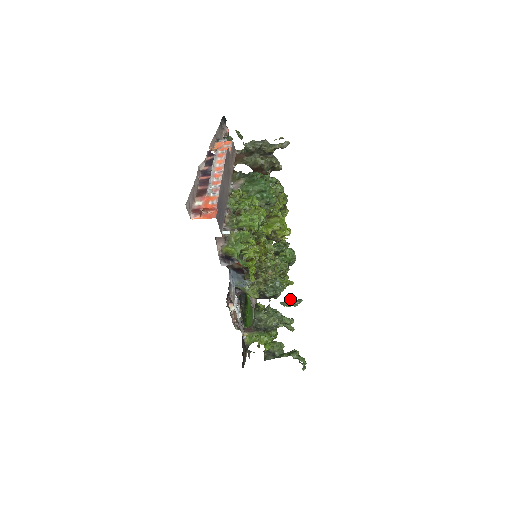
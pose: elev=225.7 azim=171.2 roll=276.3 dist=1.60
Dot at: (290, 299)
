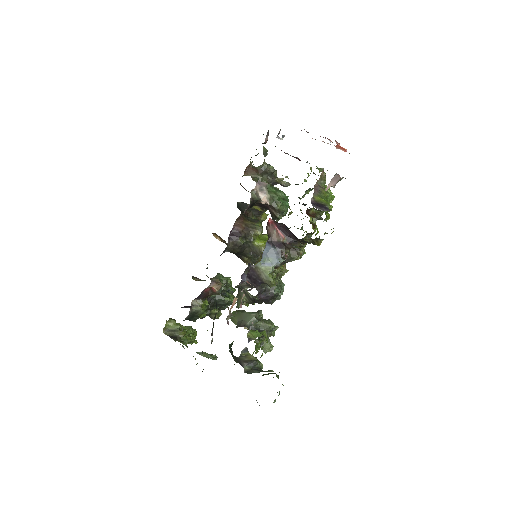
Dot at: (205, 352)
